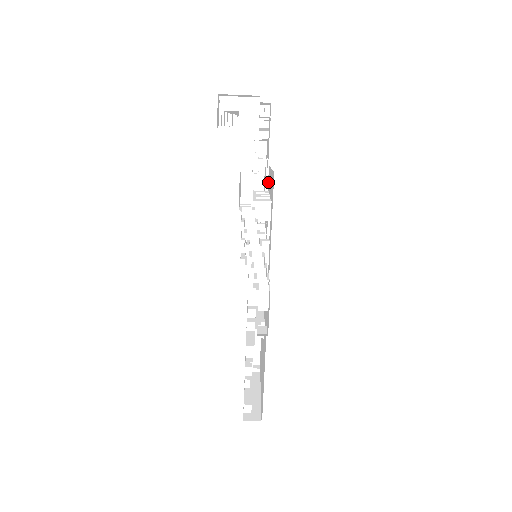
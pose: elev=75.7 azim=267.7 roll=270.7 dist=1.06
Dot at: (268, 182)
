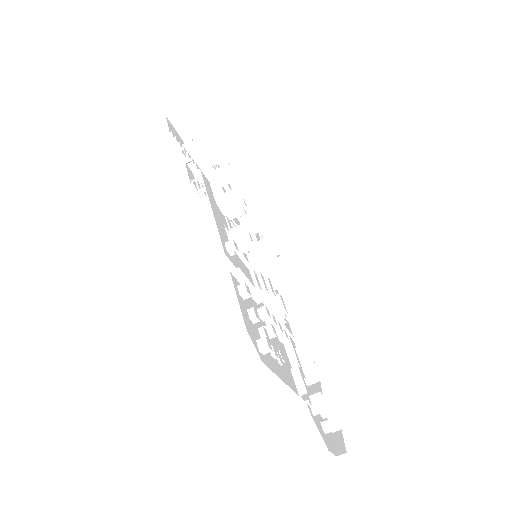
Dot at: occluded
